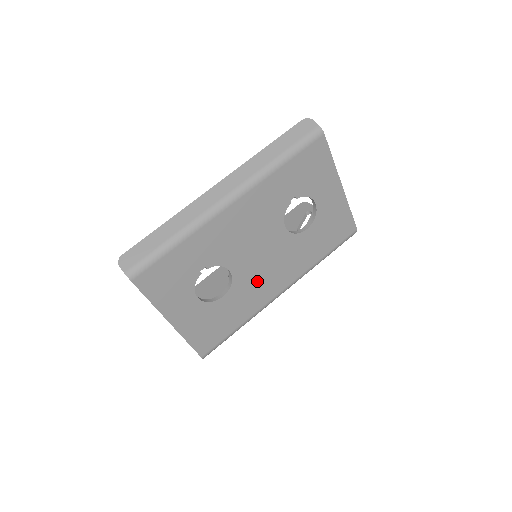
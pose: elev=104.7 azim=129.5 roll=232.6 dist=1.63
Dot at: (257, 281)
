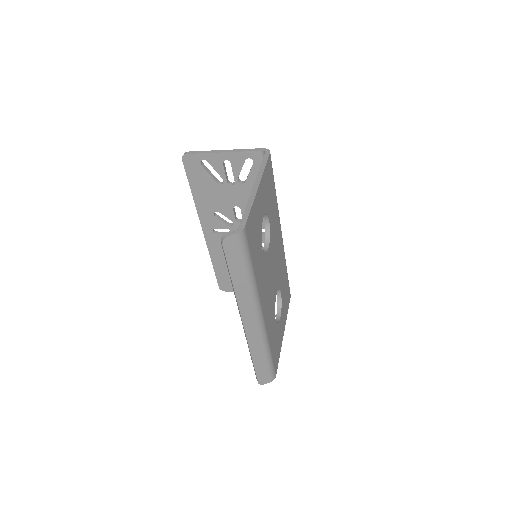
Dot at: (279, 264)
